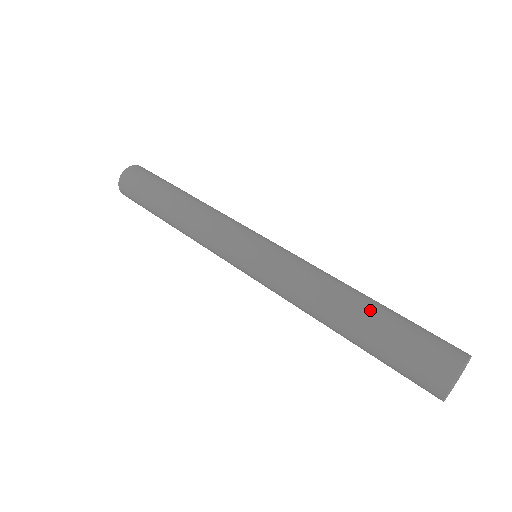
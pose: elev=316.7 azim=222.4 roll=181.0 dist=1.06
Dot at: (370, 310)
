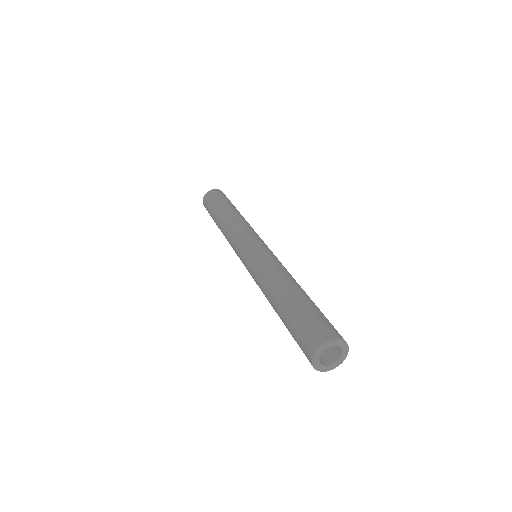
Dot at: (287, 300)
